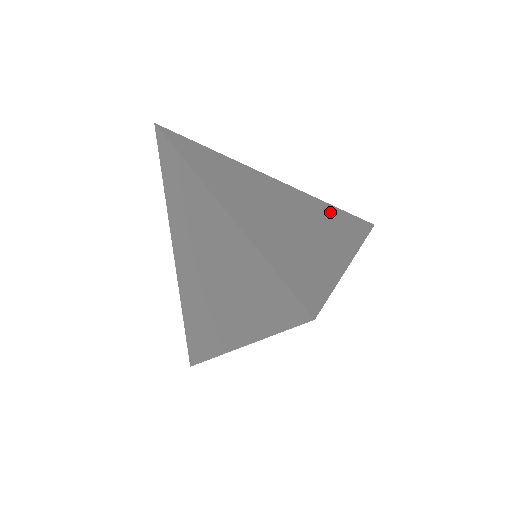
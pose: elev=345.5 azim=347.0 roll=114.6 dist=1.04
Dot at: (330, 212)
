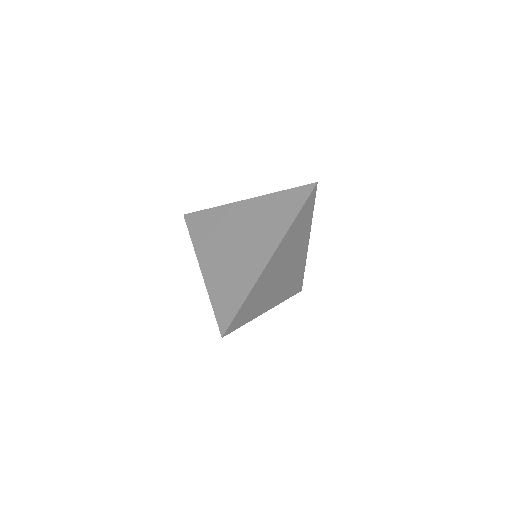
Dot at: (276, 206)
